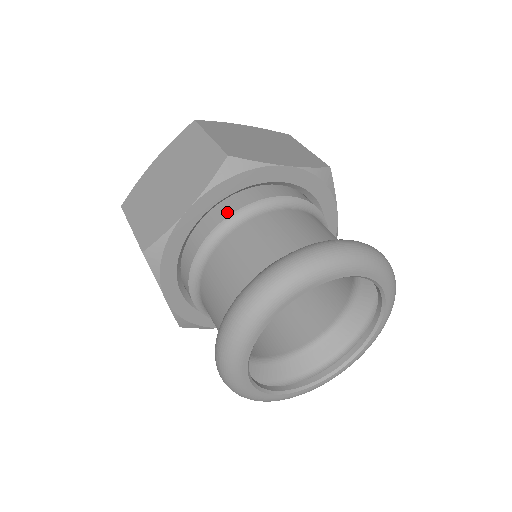
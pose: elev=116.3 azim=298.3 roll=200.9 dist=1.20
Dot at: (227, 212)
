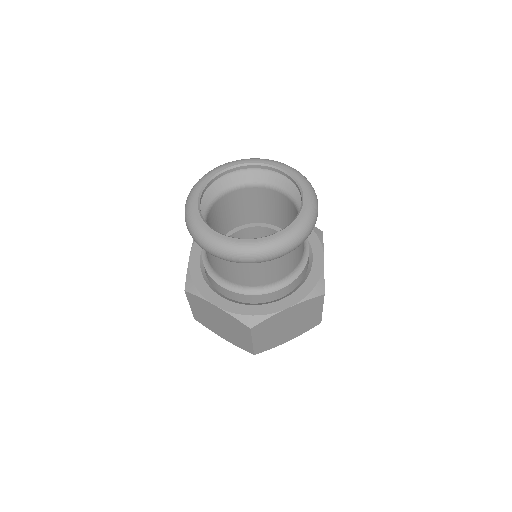
Dot at: occluded
